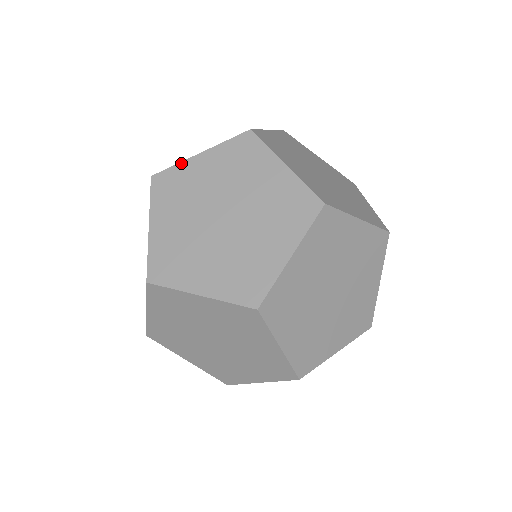
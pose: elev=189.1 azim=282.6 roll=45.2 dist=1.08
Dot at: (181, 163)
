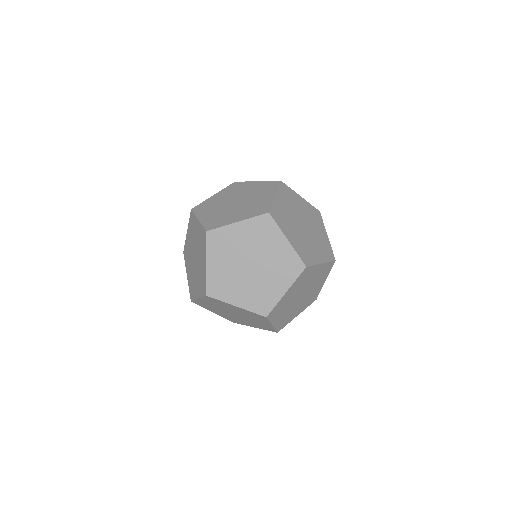
Dot at: occluded
